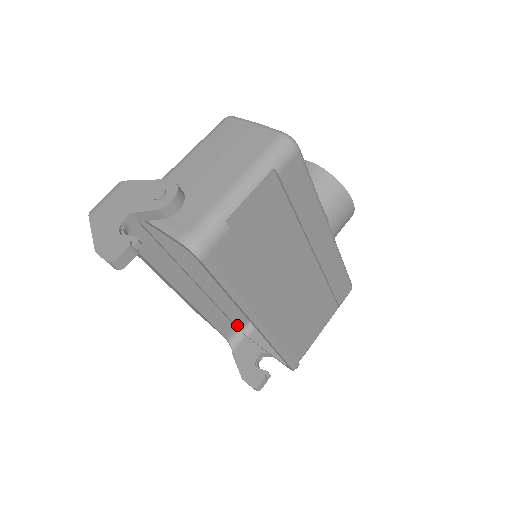
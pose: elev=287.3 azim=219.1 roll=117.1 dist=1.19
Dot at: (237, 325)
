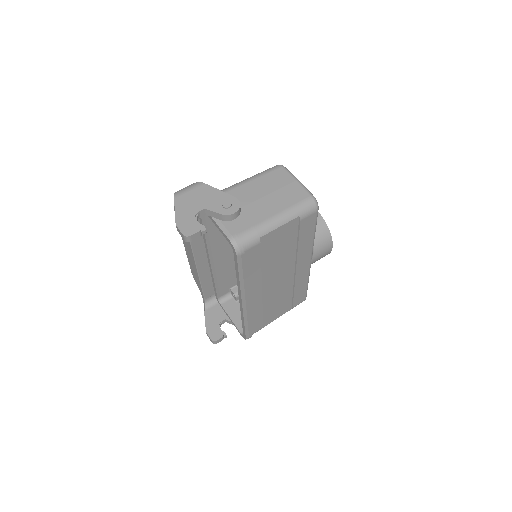
Dot at: (217, 294)
